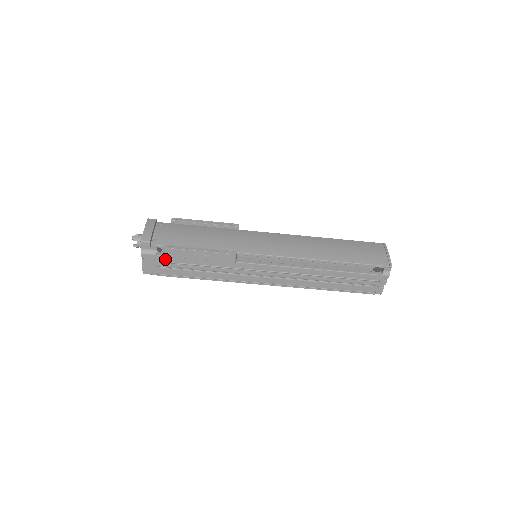
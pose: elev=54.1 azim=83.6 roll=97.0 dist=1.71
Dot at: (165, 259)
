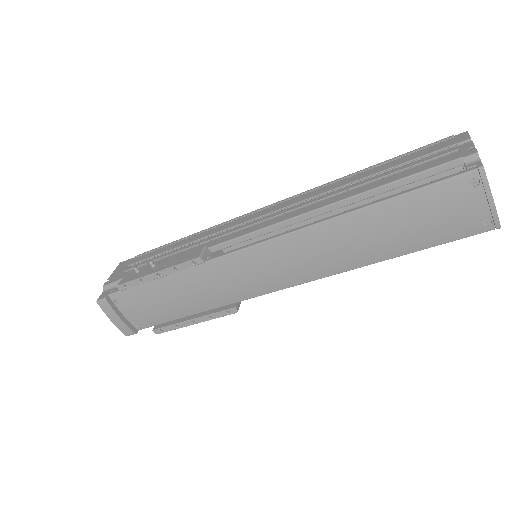
Dot at: occluded
